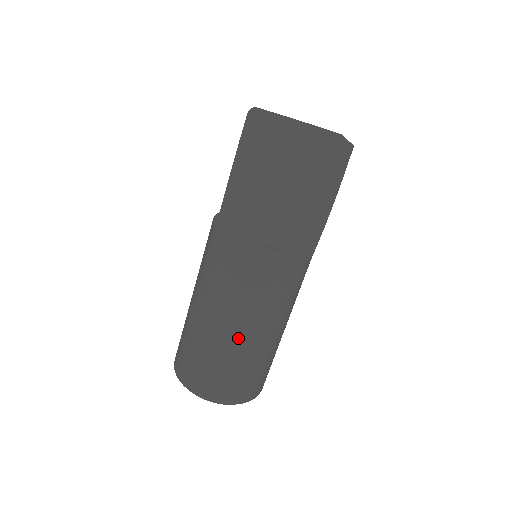
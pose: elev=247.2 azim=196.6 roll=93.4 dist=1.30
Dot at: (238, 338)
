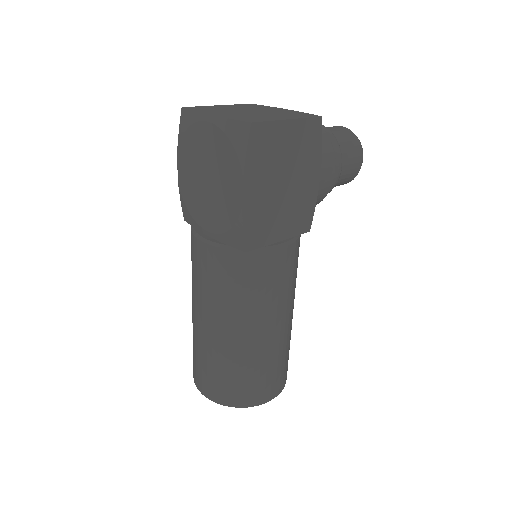
Dot at: (205, 331)
